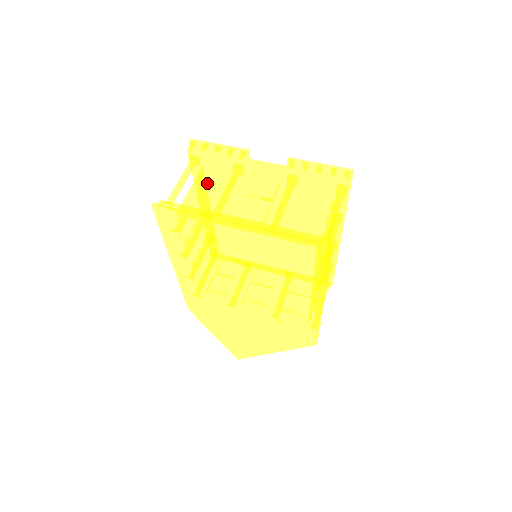
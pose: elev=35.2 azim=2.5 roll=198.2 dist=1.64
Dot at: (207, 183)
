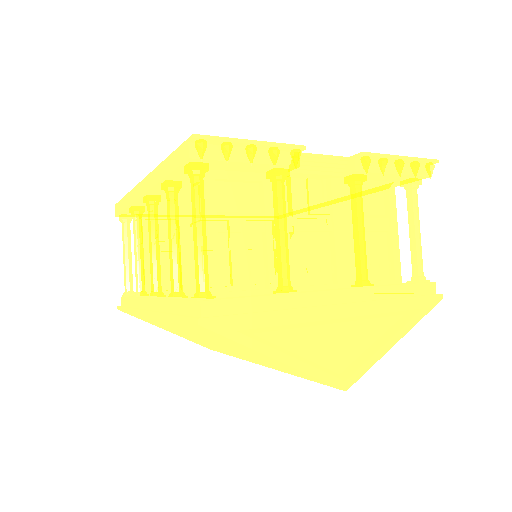
Dot at: (222, 205)
